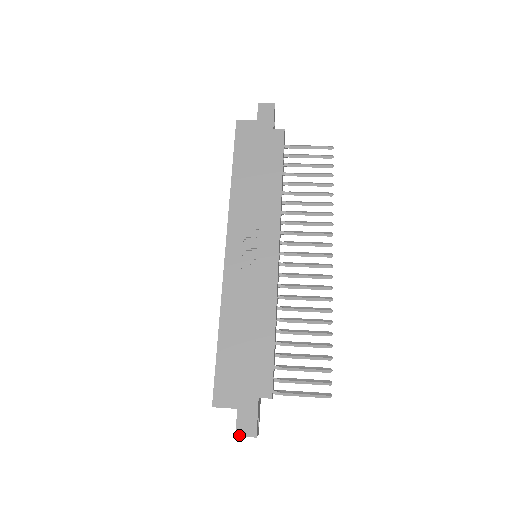
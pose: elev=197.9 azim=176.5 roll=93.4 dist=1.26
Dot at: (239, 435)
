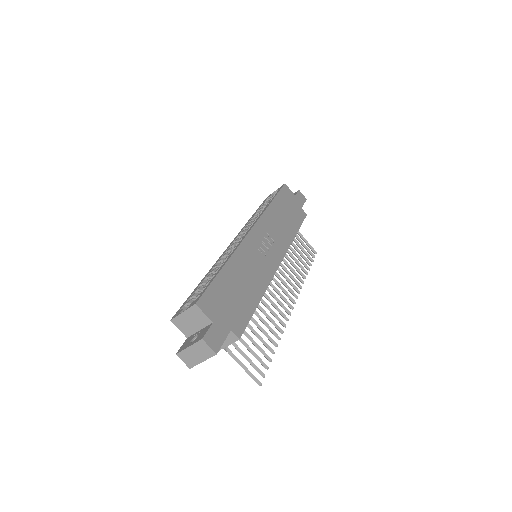
Dot at: (205, 341)
